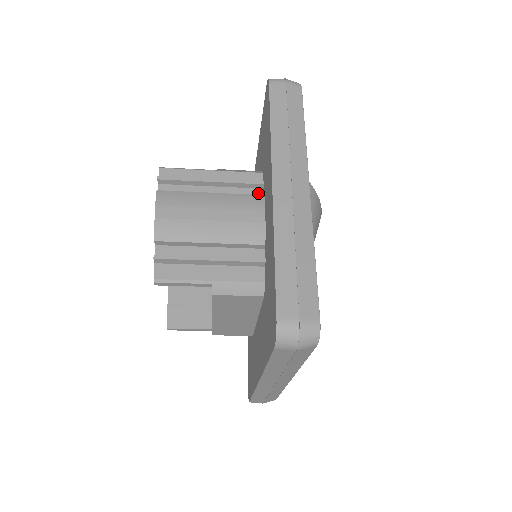
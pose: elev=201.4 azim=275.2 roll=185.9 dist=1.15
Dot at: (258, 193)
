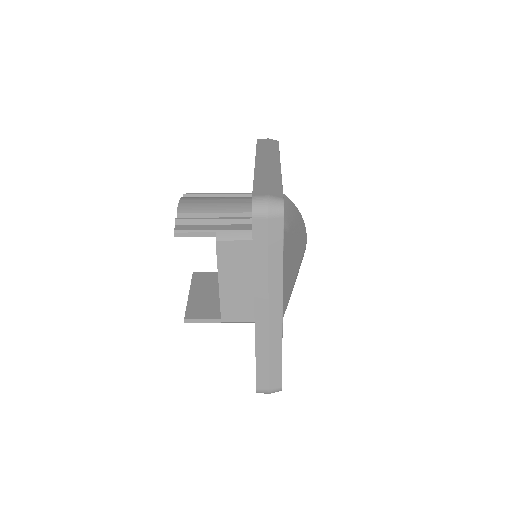
Dot at: occluded
